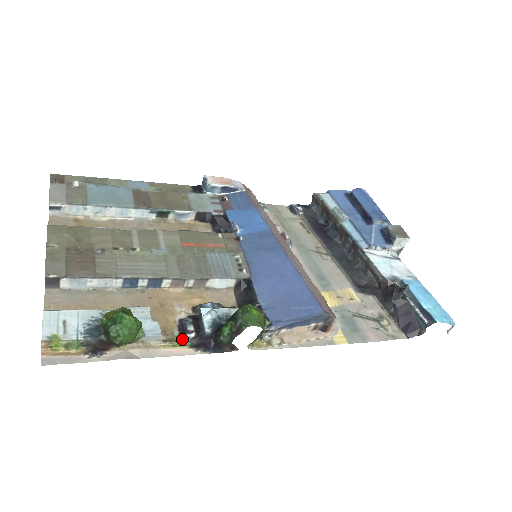
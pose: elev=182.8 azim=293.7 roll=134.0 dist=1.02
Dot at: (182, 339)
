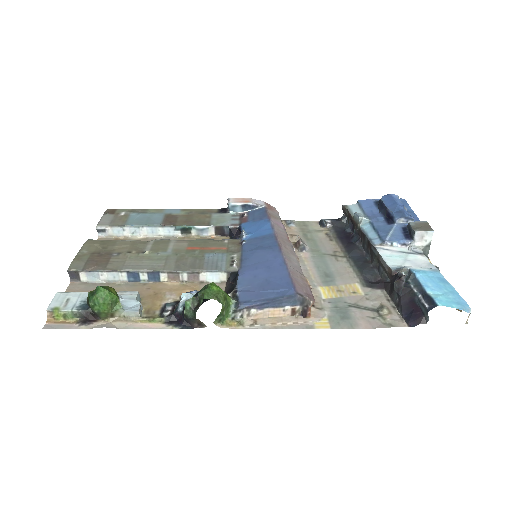
Dot at: (160, 317)
